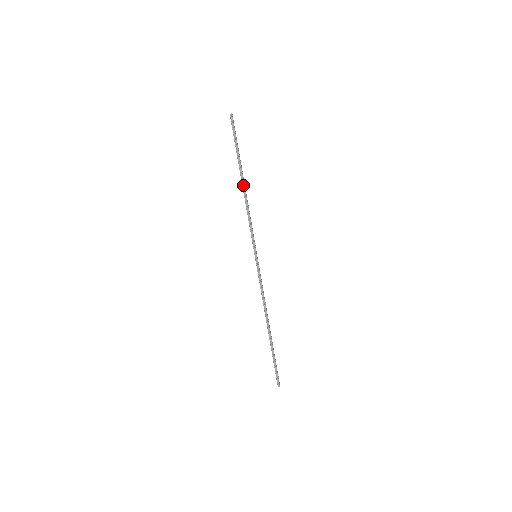
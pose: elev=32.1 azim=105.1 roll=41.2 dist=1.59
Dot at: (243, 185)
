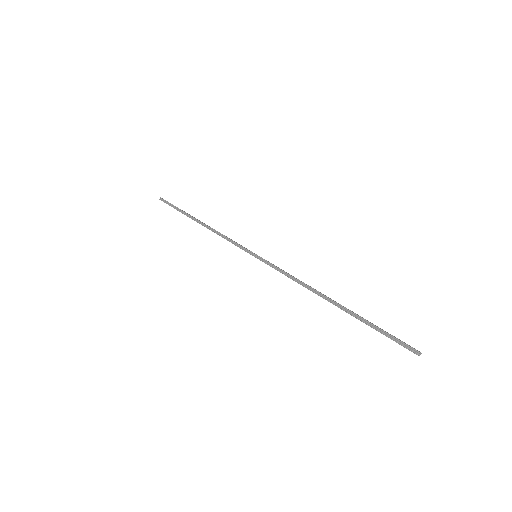
Dot at: (201, 223)
